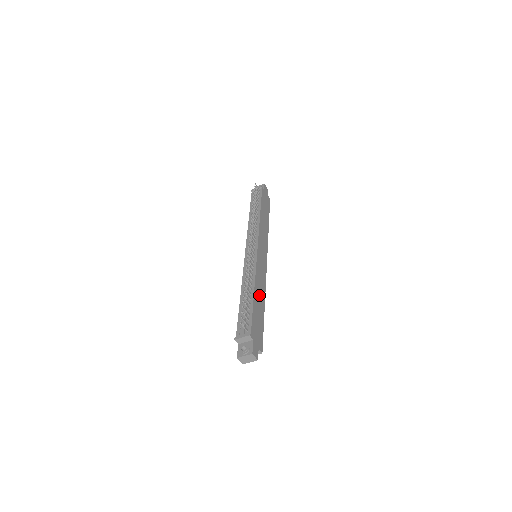
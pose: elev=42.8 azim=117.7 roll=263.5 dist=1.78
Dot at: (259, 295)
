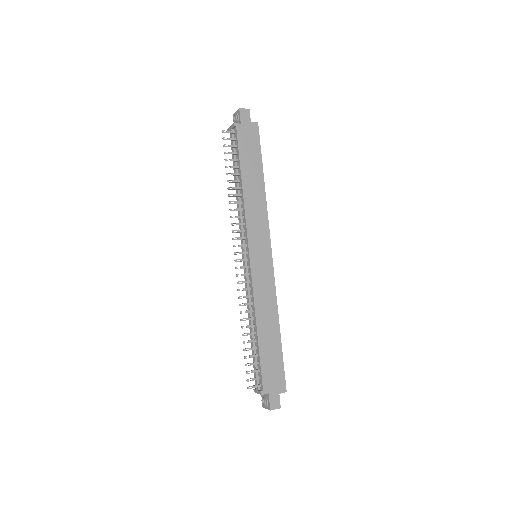
Dot at: (267, 324)
